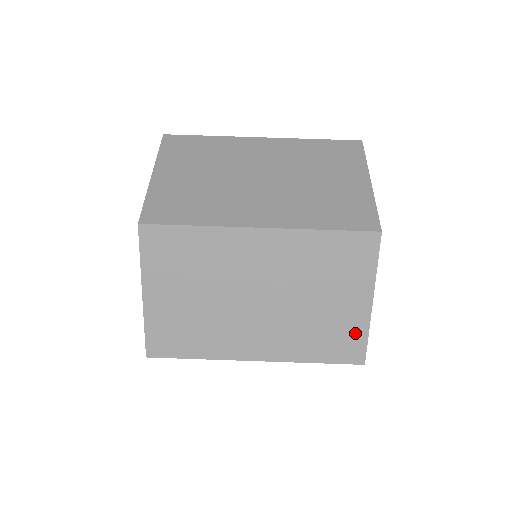
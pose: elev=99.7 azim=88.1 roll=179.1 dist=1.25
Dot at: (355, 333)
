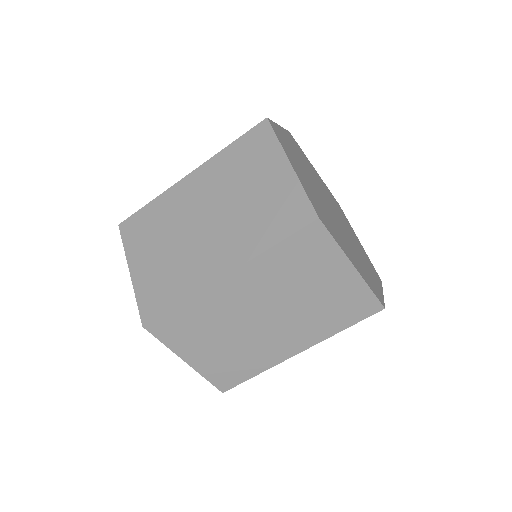
Dot at: (359, 294)
